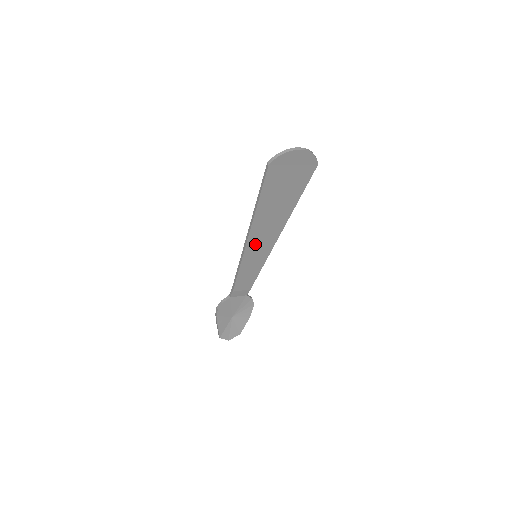
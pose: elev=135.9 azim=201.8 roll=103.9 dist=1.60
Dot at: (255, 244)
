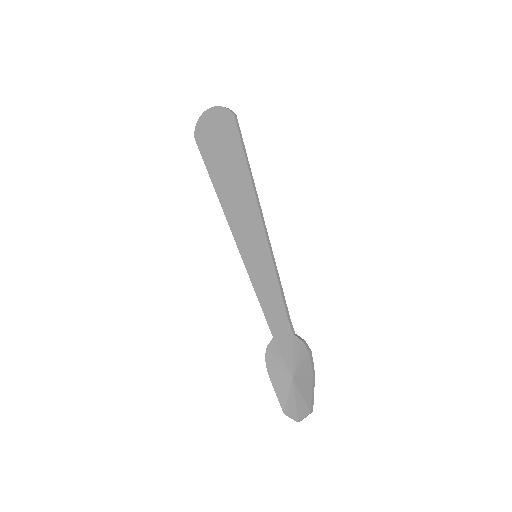
Dot at: (244, 237)
